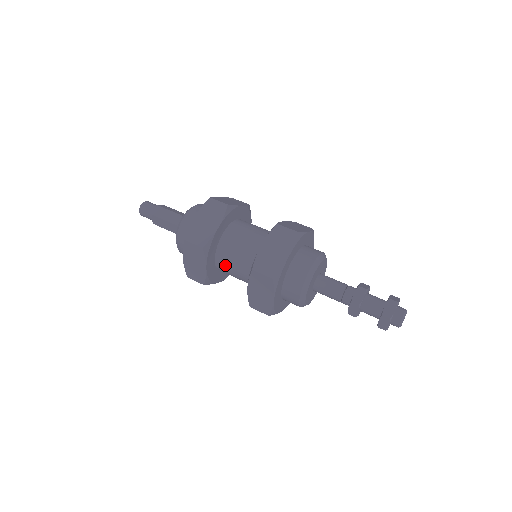
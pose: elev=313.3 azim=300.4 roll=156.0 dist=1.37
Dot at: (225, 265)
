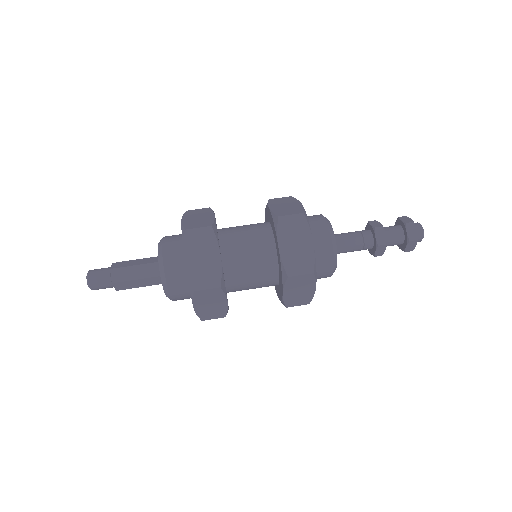
Dot at: occluded
